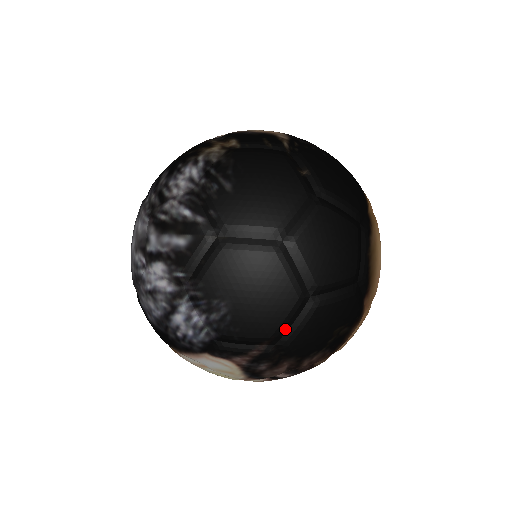
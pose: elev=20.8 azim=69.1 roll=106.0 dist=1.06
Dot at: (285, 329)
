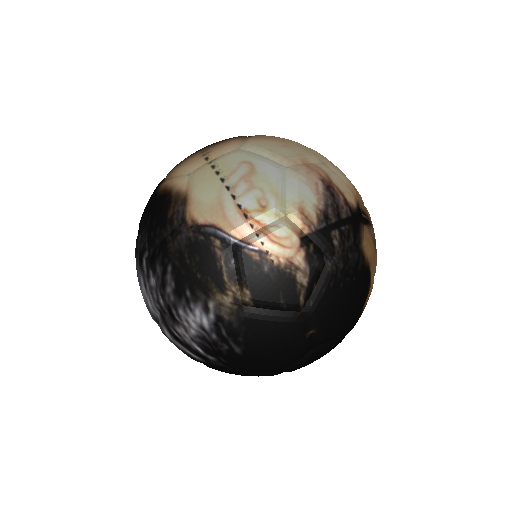
Dot at: occluded
